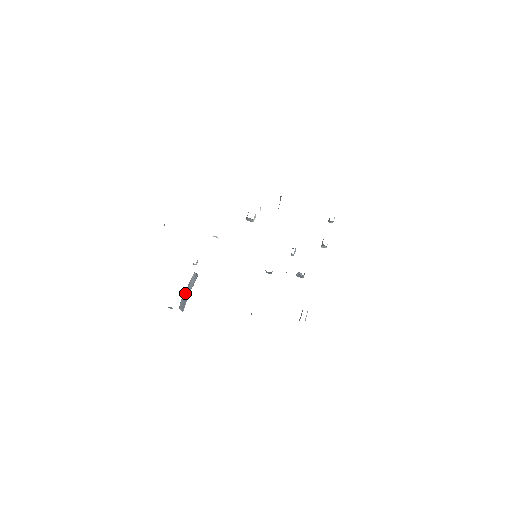
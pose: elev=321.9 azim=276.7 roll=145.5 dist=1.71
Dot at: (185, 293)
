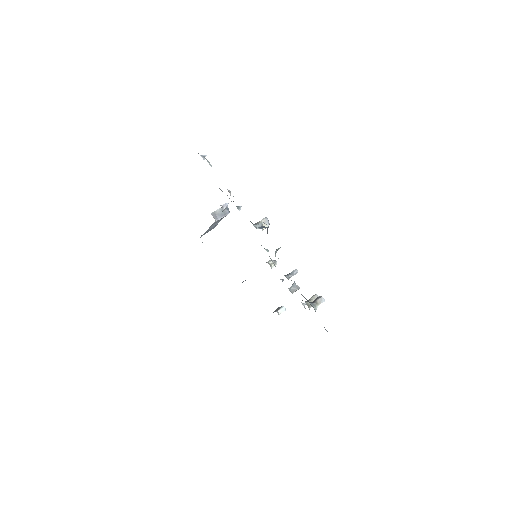
Dot at: (207, 230)
